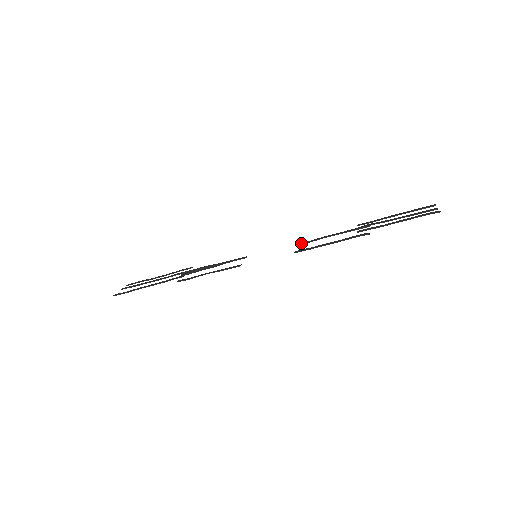
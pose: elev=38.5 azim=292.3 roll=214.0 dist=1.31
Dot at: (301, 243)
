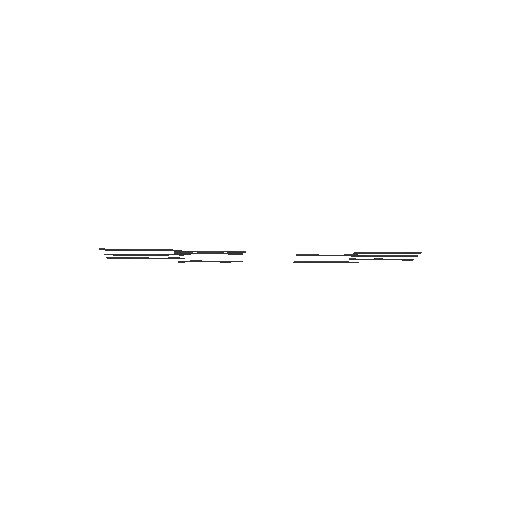
Dot at: (297, 261)
